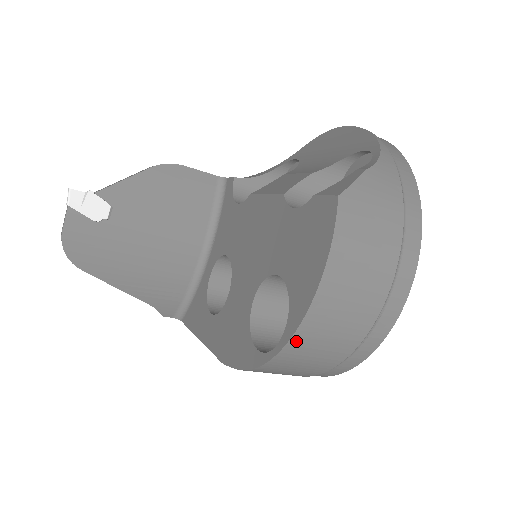
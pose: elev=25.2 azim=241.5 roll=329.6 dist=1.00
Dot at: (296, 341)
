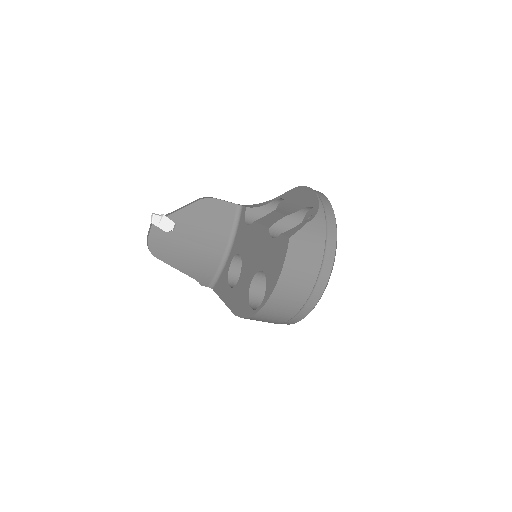
Dot at: (268, 305)
